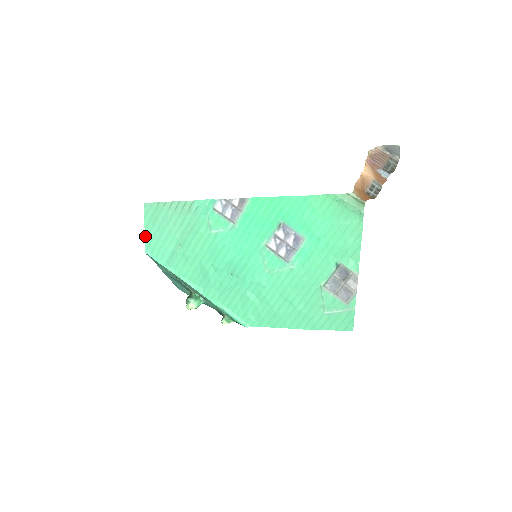
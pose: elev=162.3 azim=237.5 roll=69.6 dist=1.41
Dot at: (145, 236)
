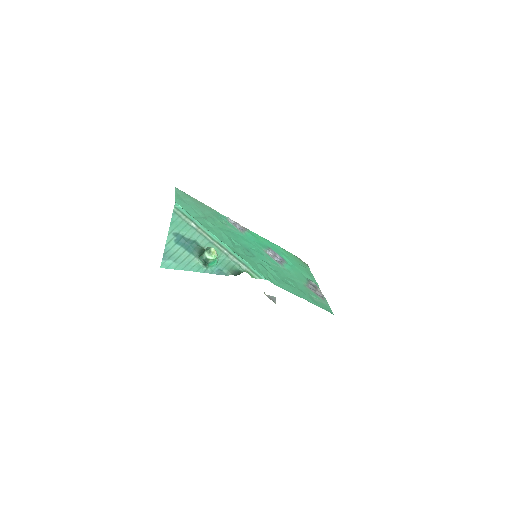
Dot at: (175, 197)
